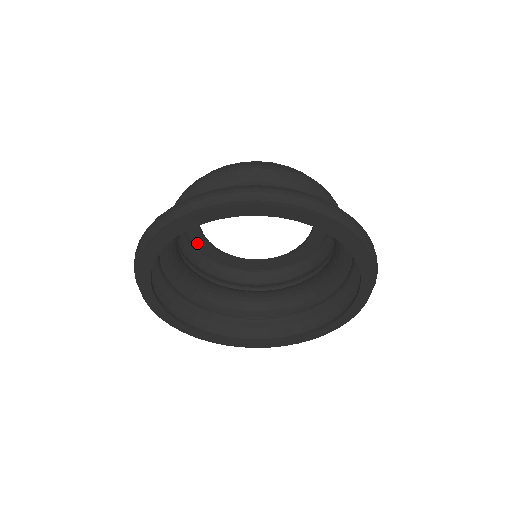
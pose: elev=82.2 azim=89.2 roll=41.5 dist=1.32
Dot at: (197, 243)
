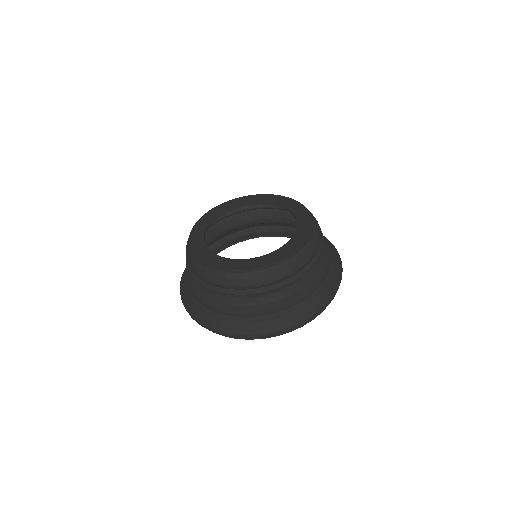
Dot at: occluded
